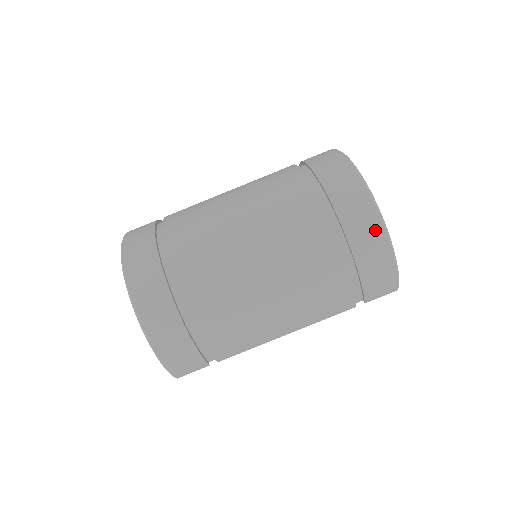
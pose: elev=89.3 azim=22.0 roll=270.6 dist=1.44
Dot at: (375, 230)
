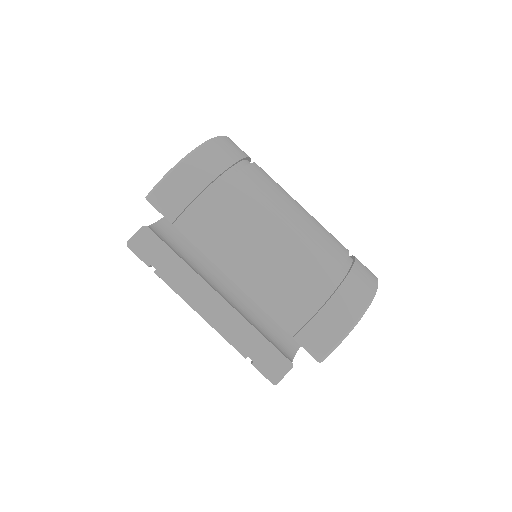
Dot at: (361, 300)
